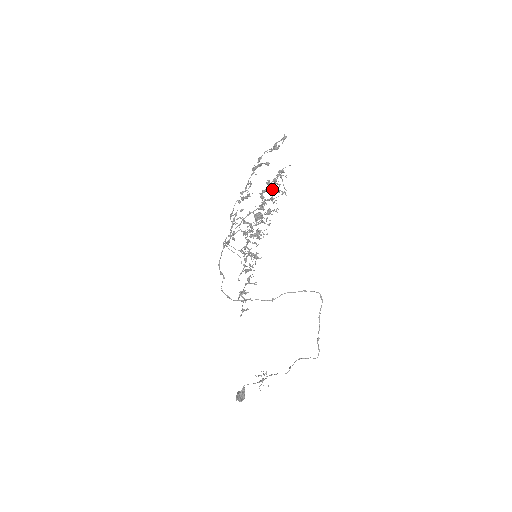
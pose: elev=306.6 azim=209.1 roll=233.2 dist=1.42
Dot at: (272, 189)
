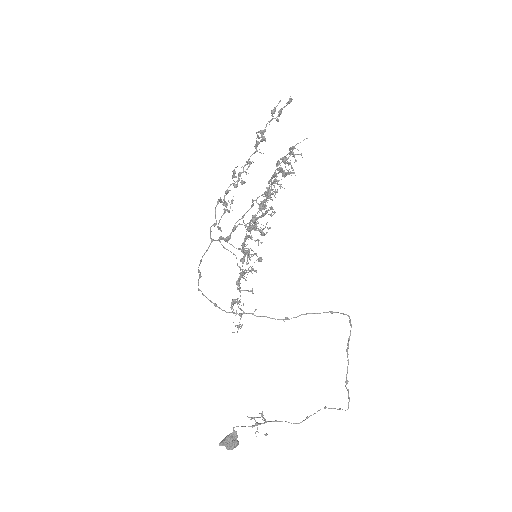
Dot at: occluded
